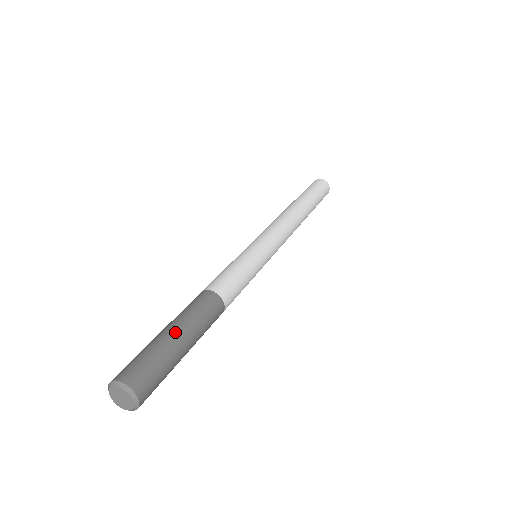
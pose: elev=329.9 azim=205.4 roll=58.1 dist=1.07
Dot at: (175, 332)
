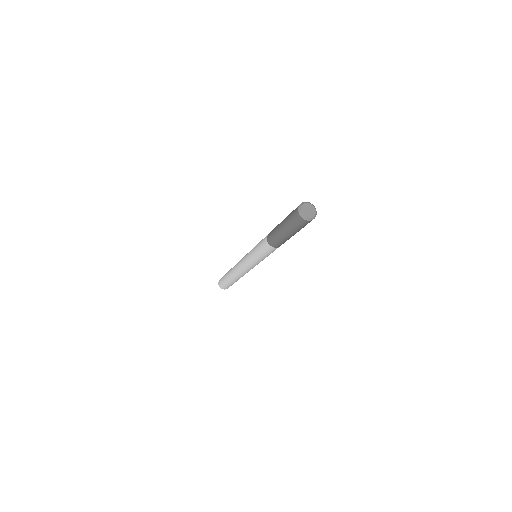
Dot at: occluded
